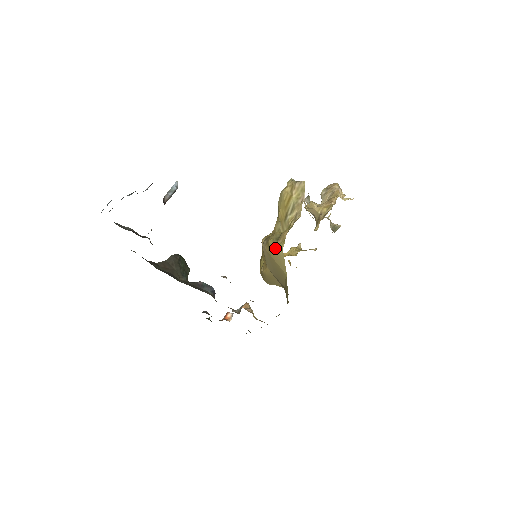
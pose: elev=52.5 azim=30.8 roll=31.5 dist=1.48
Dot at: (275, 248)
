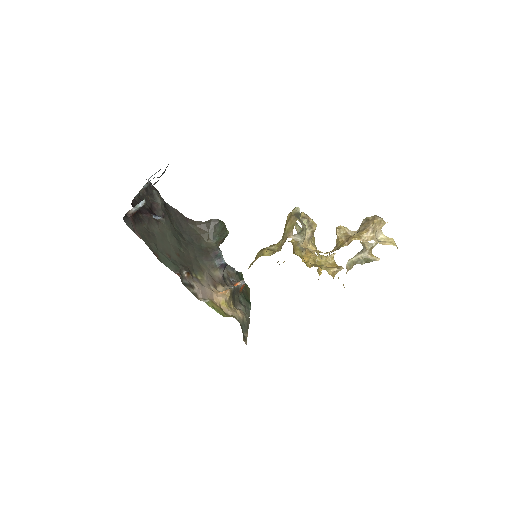
Dot at: (252, 264)
